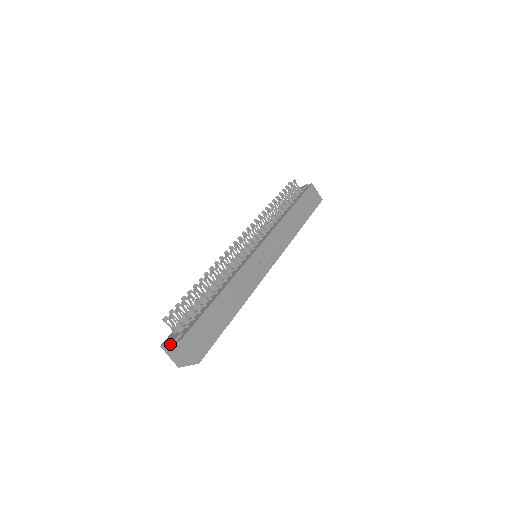
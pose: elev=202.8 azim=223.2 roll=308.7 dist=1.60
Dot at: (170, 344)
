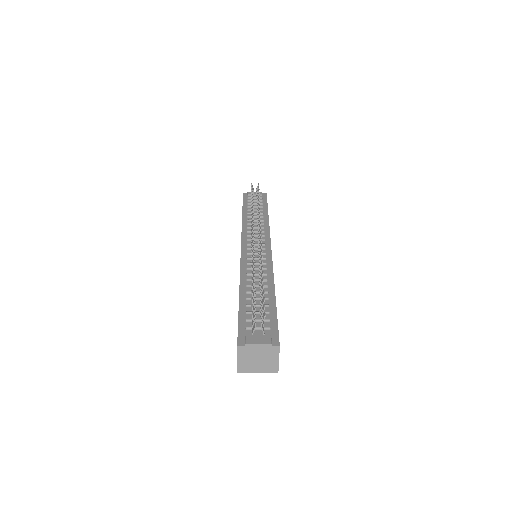
Dot at: (258, 347)
